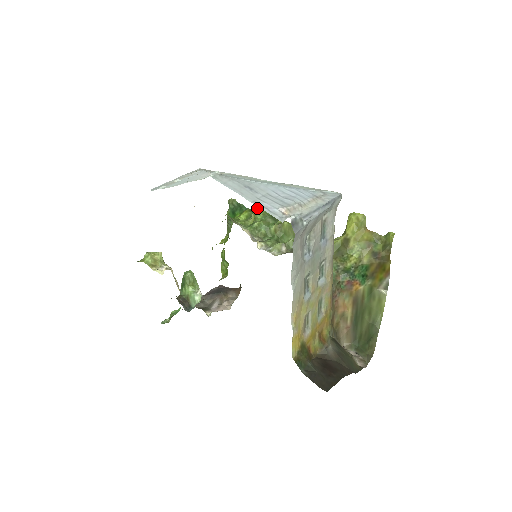
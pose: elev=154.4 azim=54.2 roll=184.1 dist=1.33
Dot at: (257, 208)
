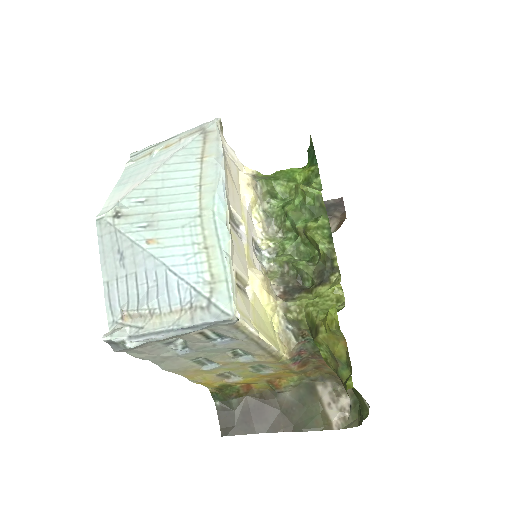
Dot at: (297, 187)
